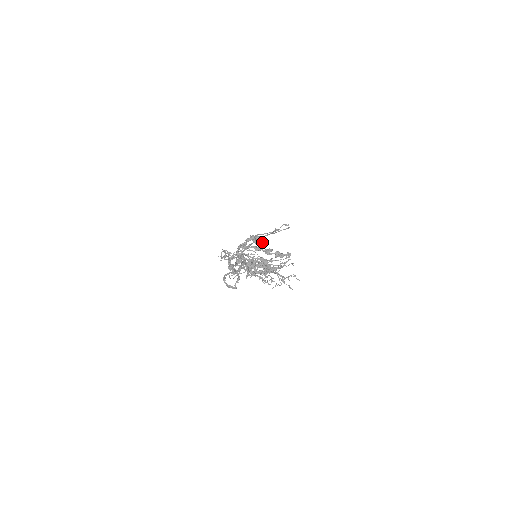
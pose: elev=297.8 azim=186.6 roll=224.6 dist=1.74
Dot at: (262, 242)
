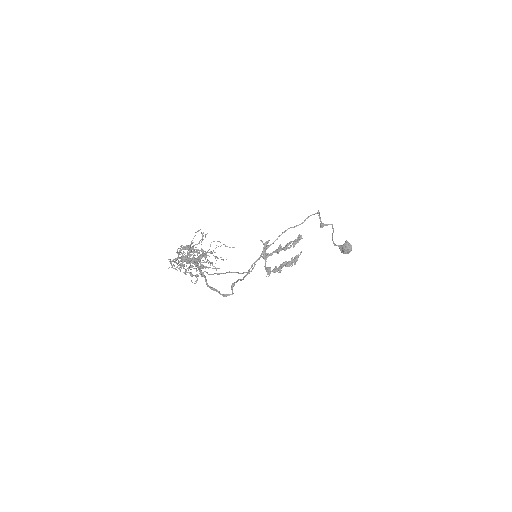
Dot at: (346, 248)
